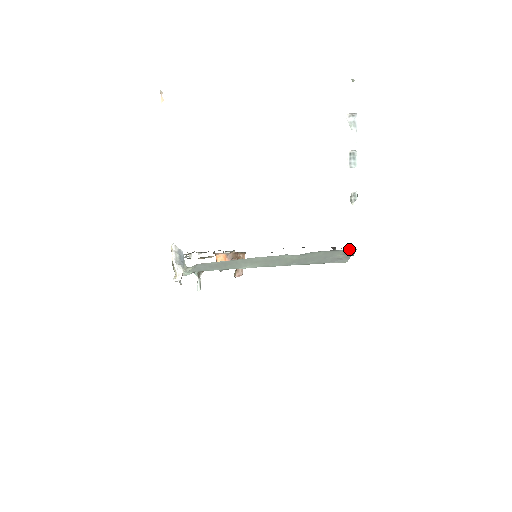
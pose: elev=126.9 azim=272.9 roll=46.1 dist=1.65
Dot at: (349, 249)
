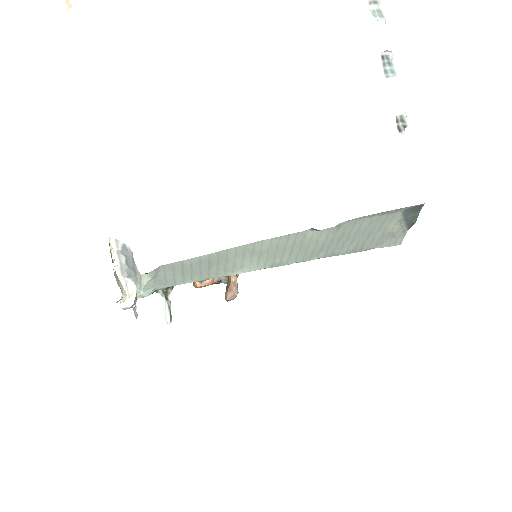
Dot at: (410, 207)
